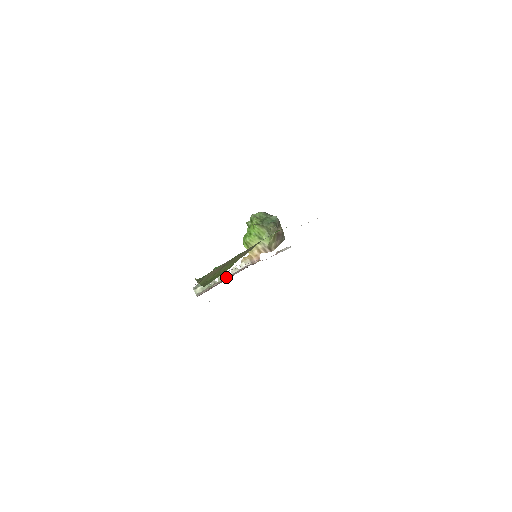
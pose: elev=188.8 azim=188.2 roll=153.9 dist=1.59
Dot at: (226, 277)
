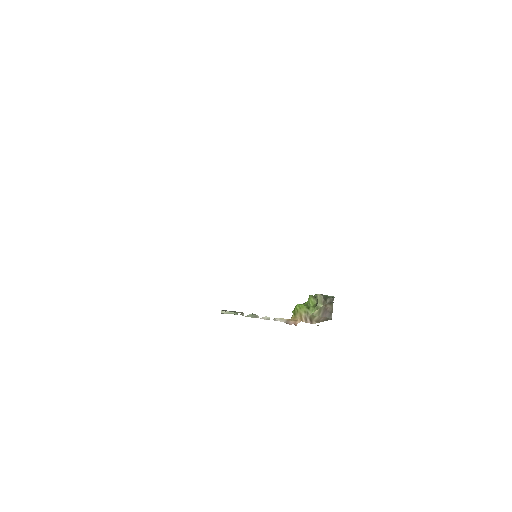
Dot at: (255, 317)
